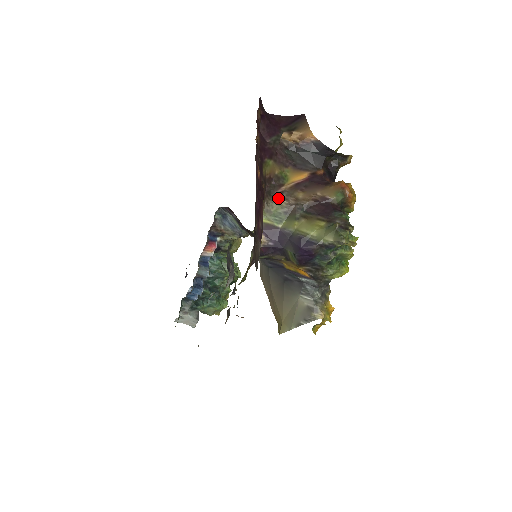
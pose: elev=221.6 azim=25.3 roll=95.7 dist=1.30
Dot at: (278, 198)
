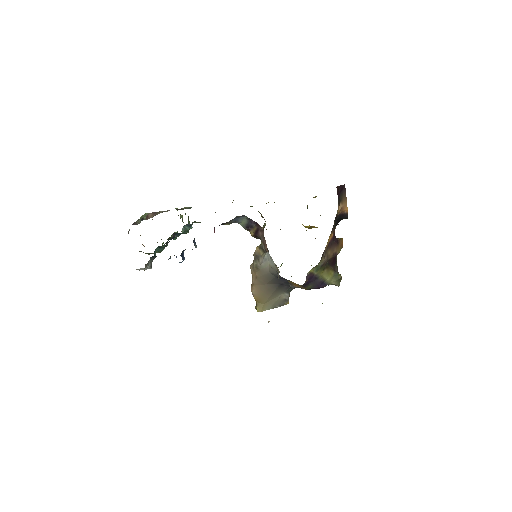
Dot at: (323, 257)
